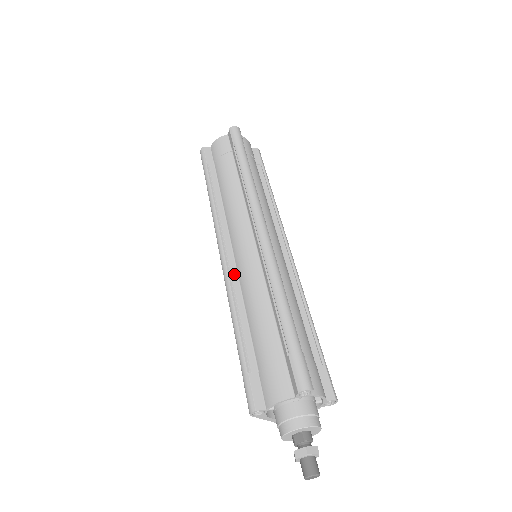
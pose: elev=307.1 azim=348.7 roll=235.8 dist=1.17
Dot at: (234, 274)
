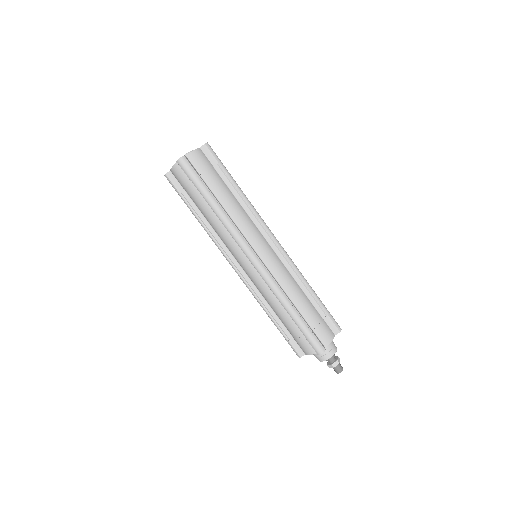
Dot at: (250, 283)
